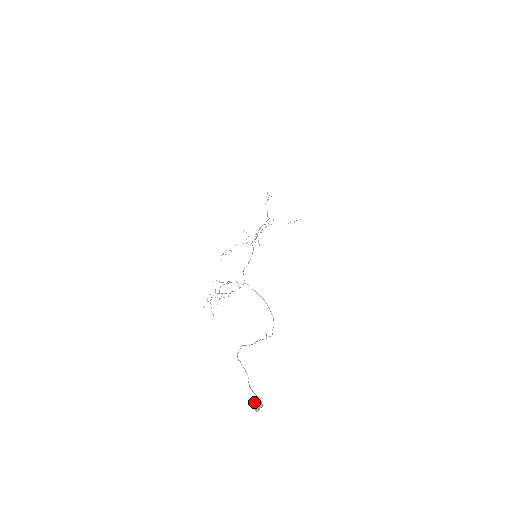
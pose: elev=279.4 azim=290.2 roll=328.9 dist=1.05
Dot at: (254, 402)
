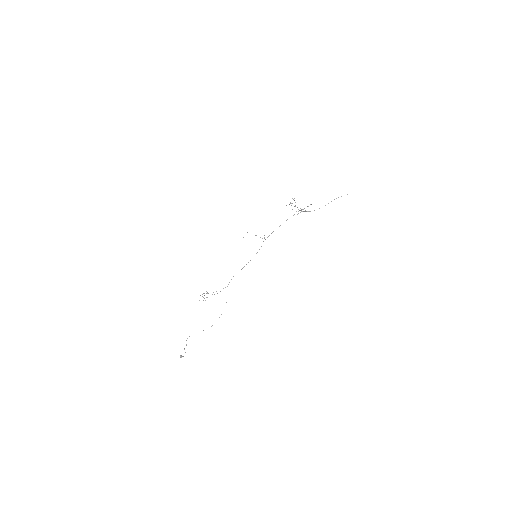
Dot at: (181, 356)
